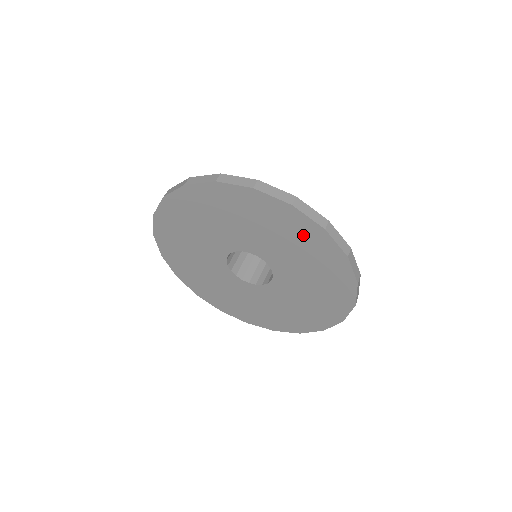
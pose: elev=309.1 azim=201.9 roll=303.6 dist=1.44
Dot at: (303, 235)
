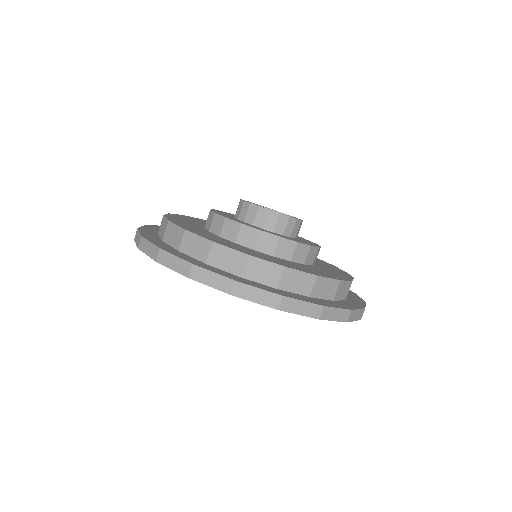
Dot at: occluded
